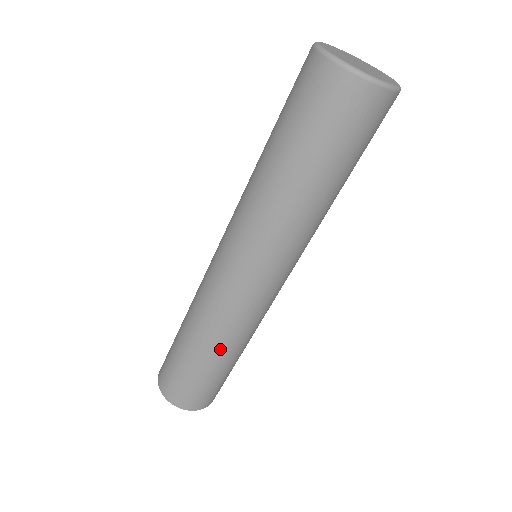
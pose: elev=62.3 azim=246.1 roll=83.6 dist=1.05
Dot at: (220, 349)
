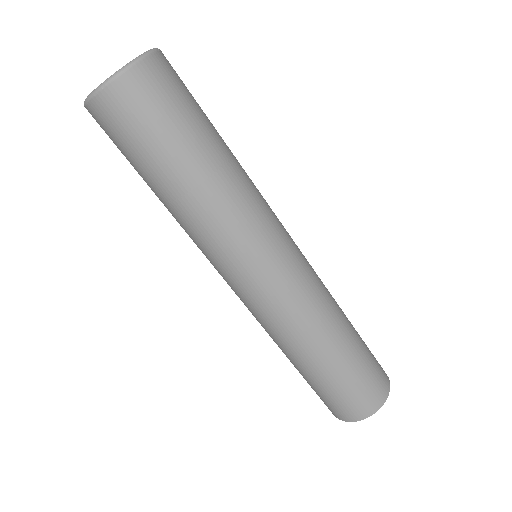
Dot at: (322, 343)
